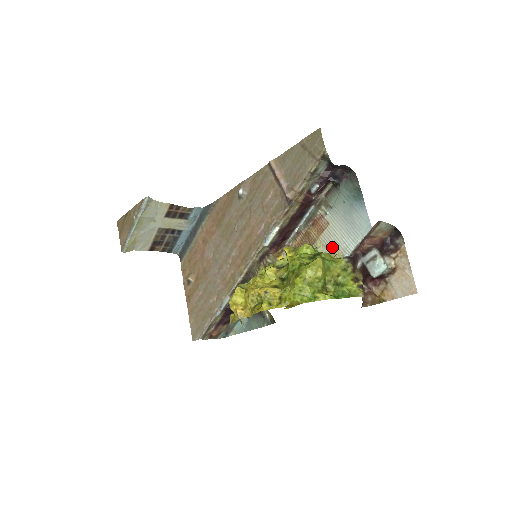
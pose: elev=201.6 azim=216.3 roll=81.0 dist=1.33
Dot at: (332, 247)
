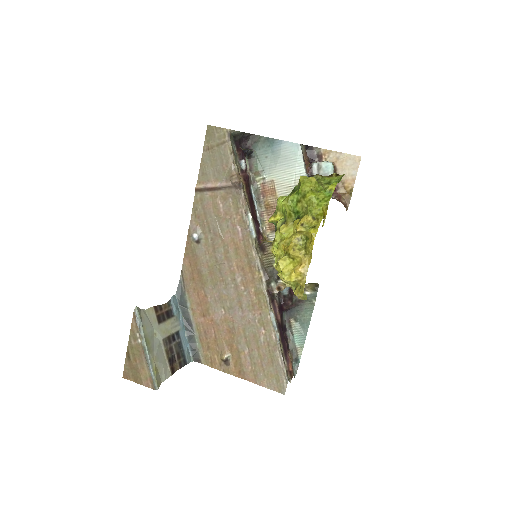
Dot at: (292, 188)
